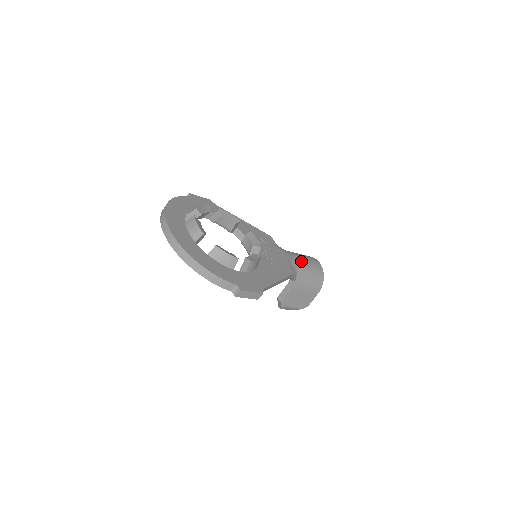
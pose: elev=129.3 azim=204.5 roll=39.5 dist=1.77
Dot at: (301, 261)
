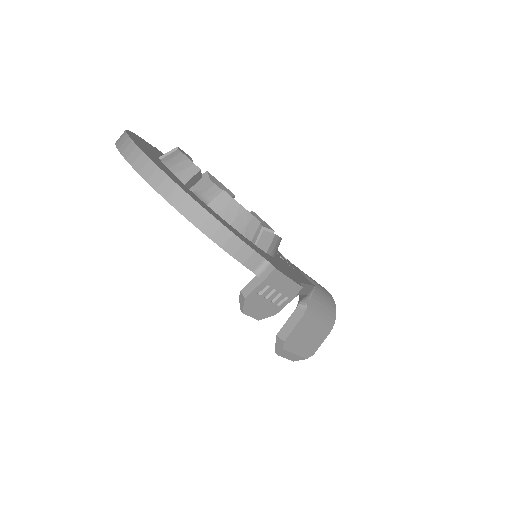
Dot at: (310, 279)
